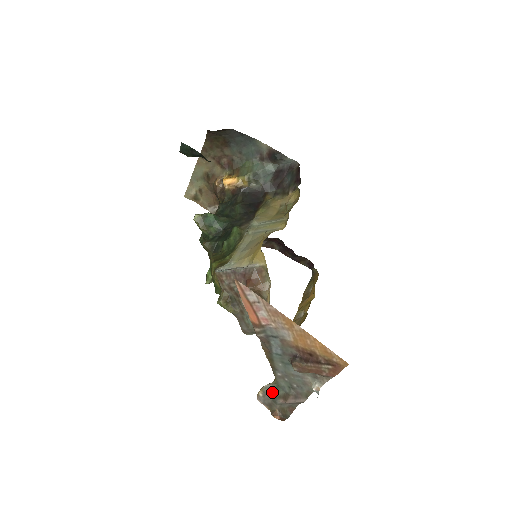
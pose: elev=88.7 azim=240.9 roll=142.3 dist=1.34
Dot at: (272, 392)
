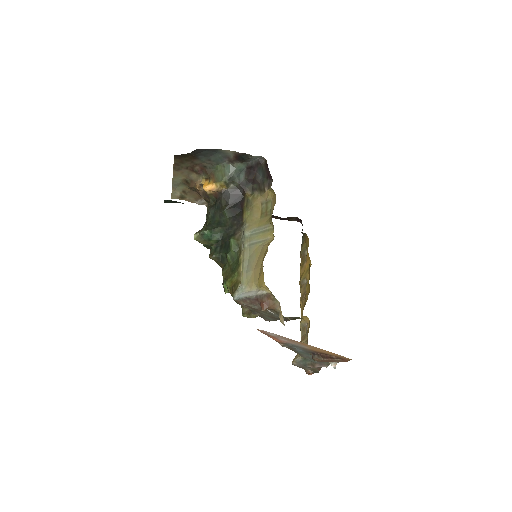
Dot at: (302, 362)
